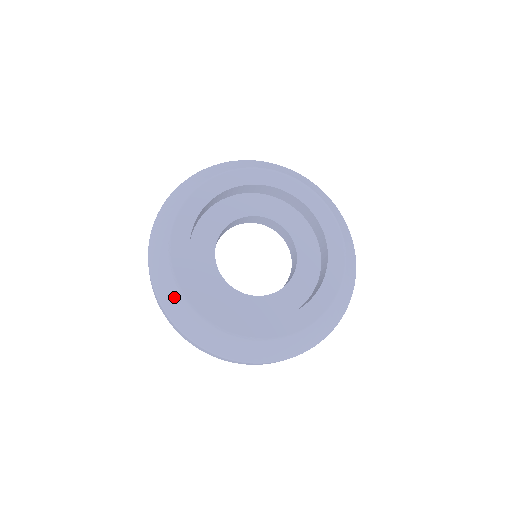
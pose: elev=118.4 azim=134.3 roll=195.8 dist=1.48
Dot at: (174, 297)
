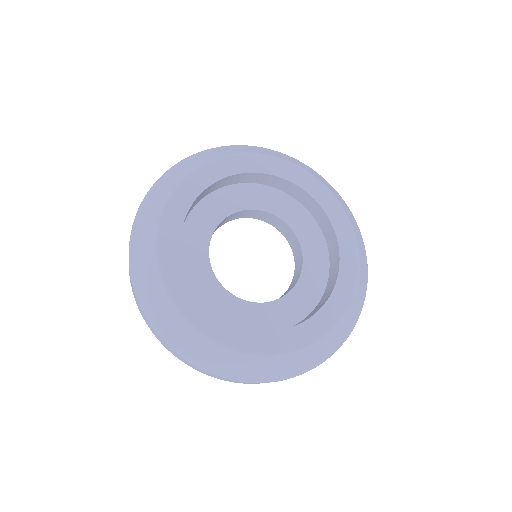
Dot at: (165, 309)
